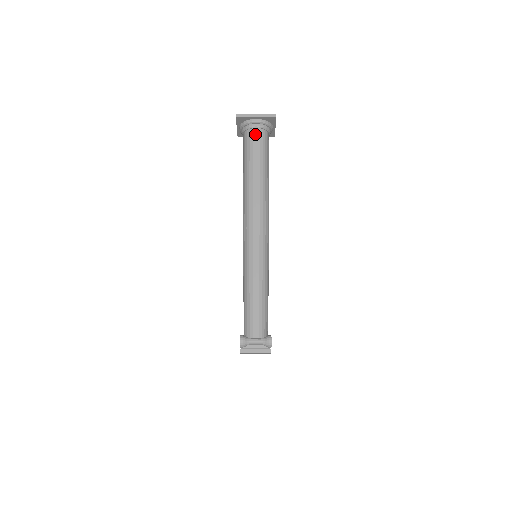
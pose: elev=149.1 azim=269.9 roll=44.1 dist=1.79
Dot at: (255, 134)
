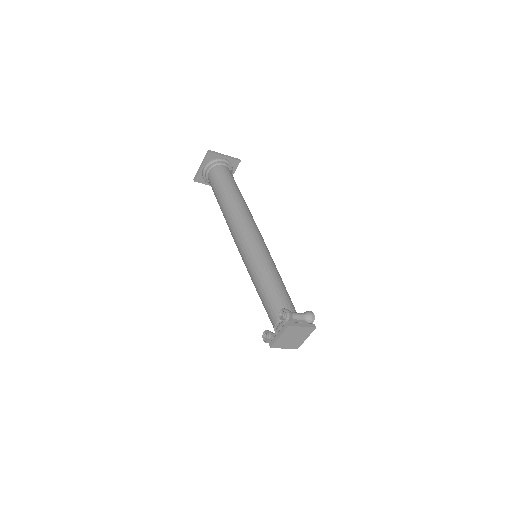
Dot at: (225, 169)
